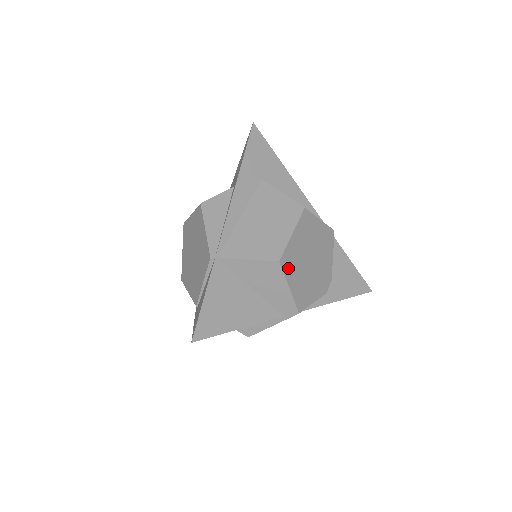
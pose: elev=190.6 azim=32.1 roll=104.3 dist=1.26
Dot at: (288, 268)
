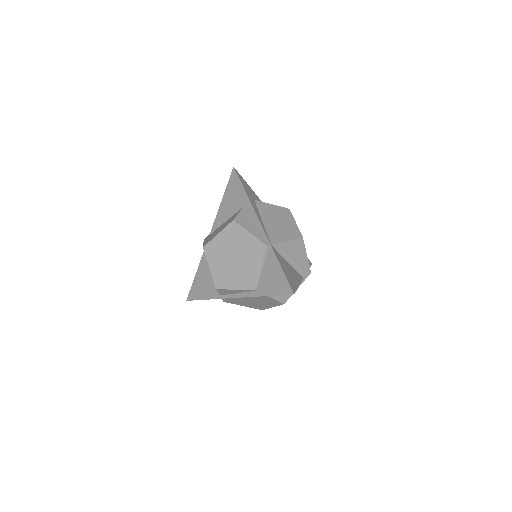
Dot at: occluded
